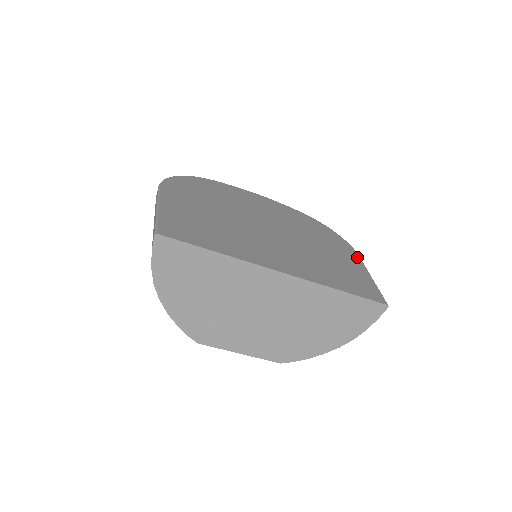
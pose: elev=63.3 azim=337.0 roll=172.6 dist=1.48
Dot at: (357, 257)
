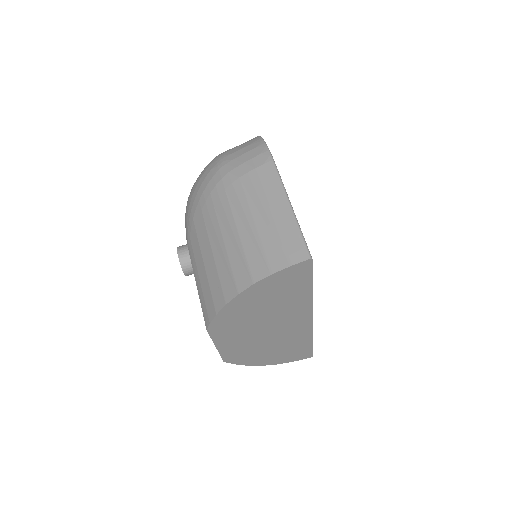
Dot at: occluded
